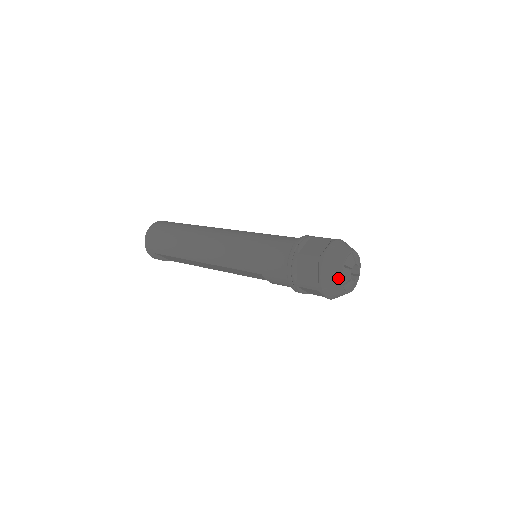
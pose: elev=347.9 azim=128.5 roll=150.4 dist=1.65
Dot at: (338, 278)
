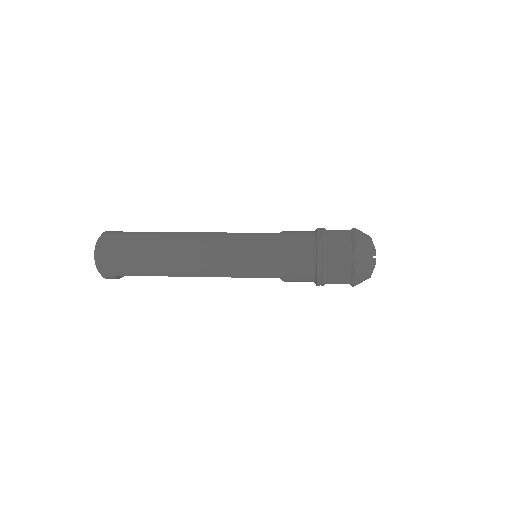
Dot at: (370, 270)
